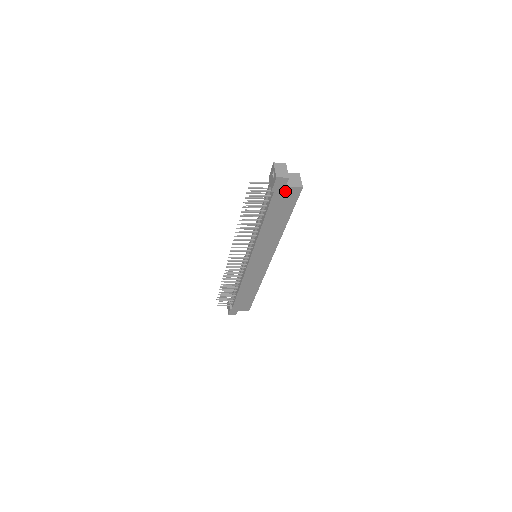
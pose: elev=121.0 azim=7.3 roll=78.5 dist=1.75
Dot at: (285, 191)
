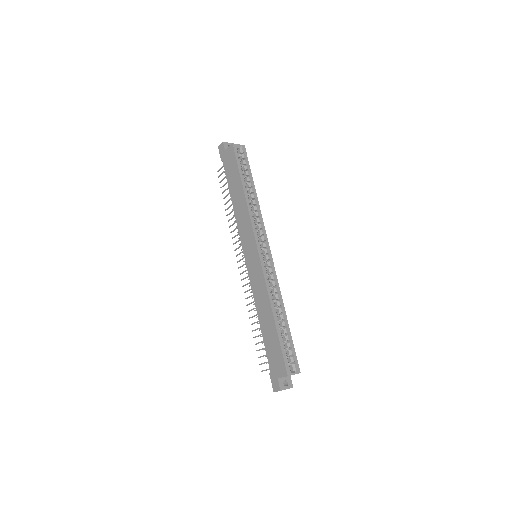
Dot at: (227, 155)
